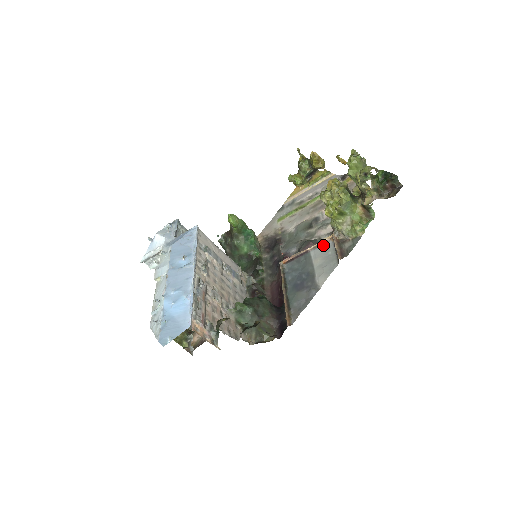
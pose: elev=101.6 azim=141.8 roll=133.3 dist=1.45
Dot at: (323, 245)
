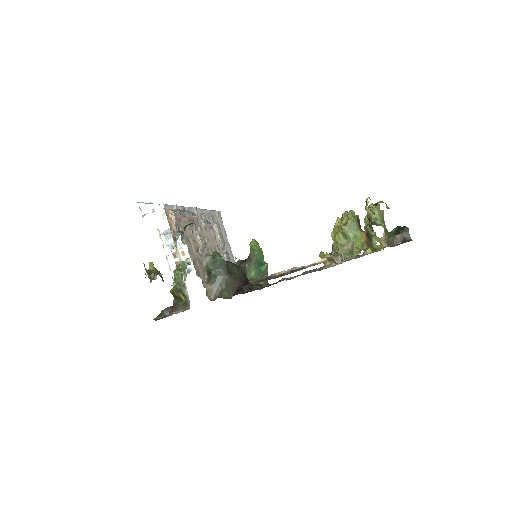
Dot at: (319, 263)
